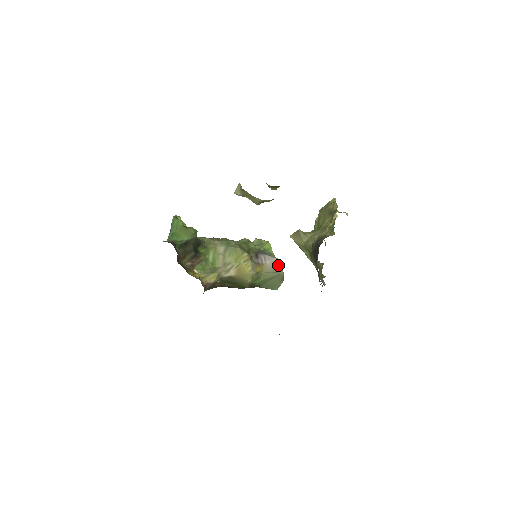
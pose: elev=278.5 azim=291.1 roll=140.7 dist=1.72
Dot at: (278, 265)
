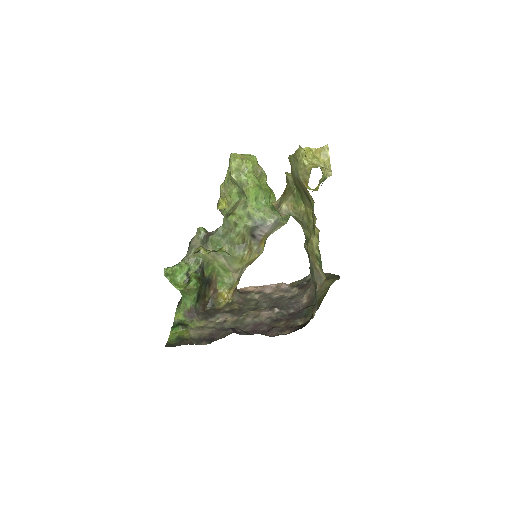
Dot at: (277, 223)
